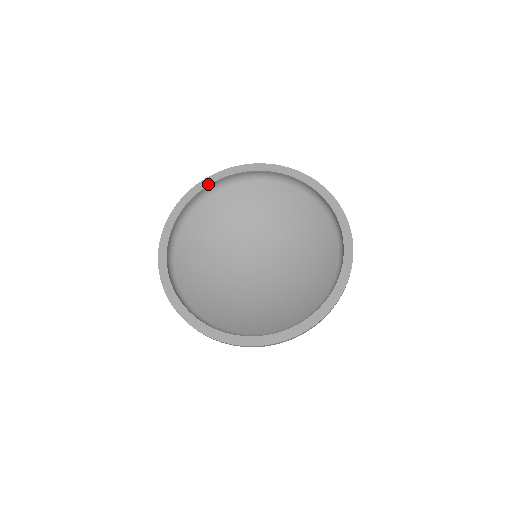
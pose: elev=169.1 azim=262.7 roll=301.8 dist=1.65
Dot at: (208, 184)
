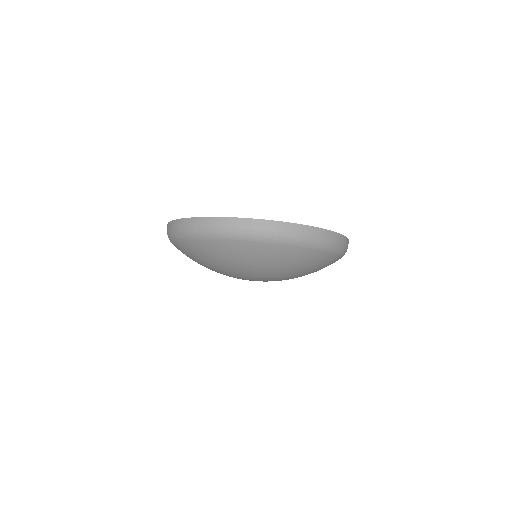
Dot at: occluded
